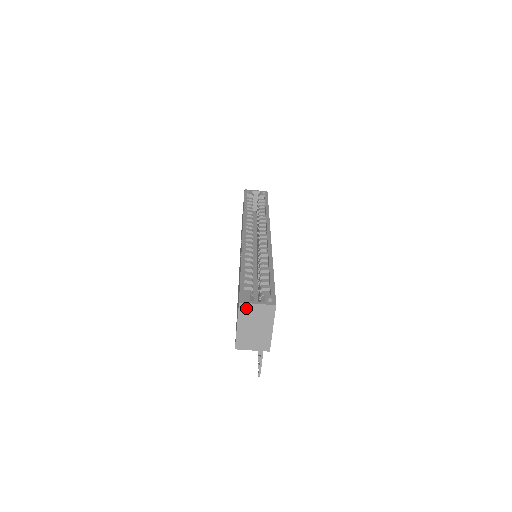
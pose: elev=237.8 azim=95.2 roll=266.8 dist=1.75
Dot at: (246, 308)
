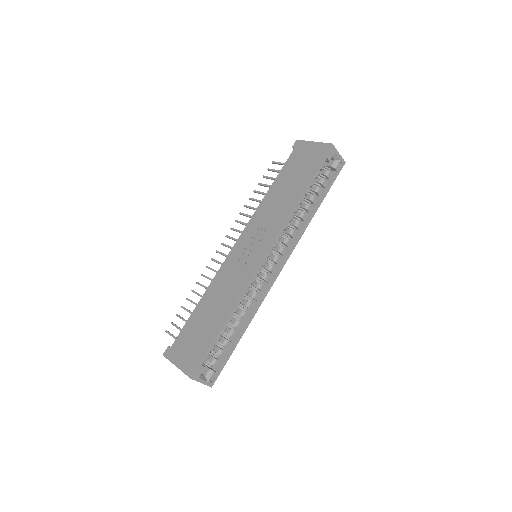
Dot at: occluded
